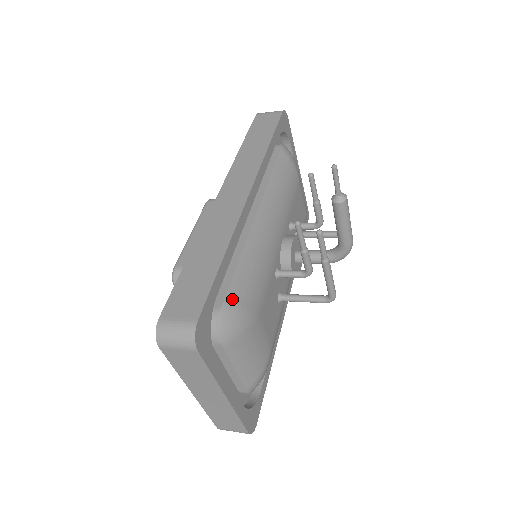
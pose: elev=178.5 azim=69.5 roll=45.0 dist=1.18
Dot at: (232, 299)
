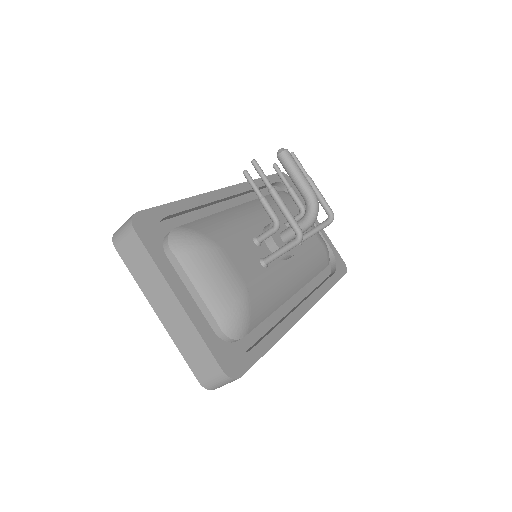
Dot at: (188, 226)
